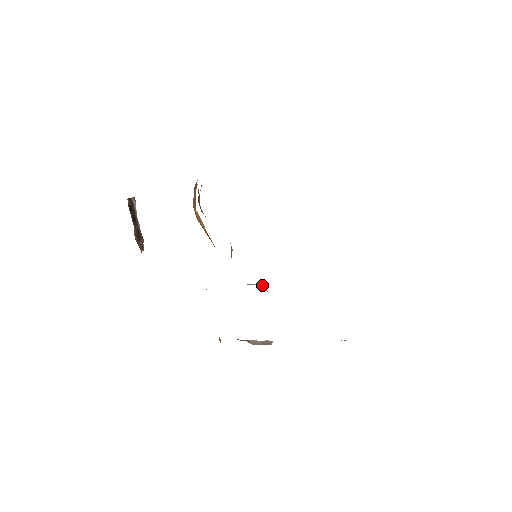
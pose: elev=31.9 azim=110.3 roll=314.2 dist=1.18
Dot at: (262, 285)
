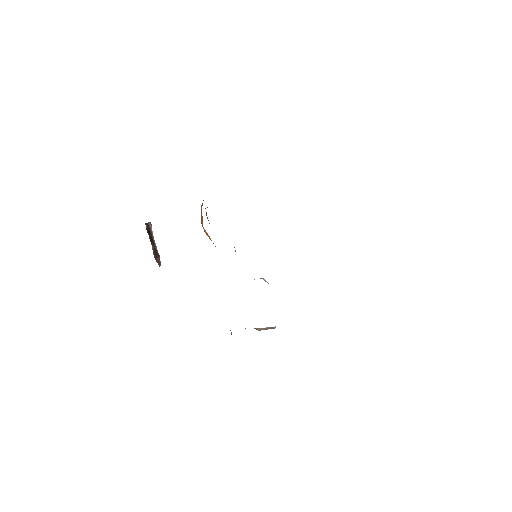
Dot at: (263, 279)
